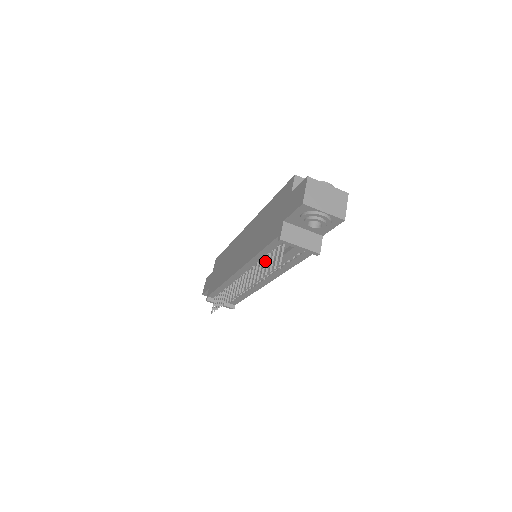
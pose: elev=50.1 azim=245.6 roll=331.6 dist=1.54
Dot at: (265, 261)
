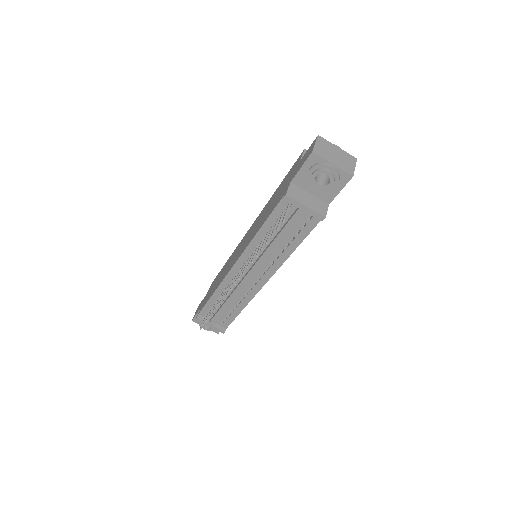
Dot at: (267, 237)
